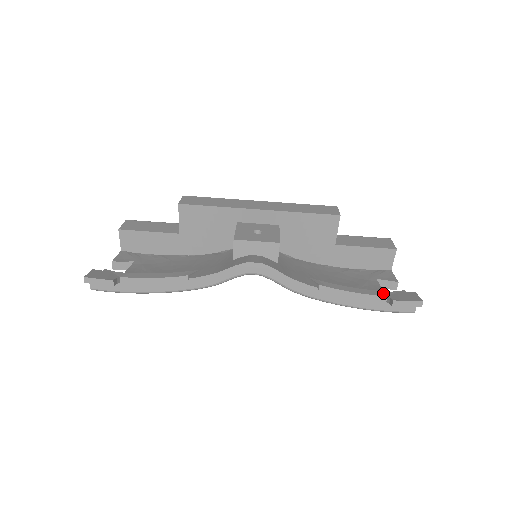
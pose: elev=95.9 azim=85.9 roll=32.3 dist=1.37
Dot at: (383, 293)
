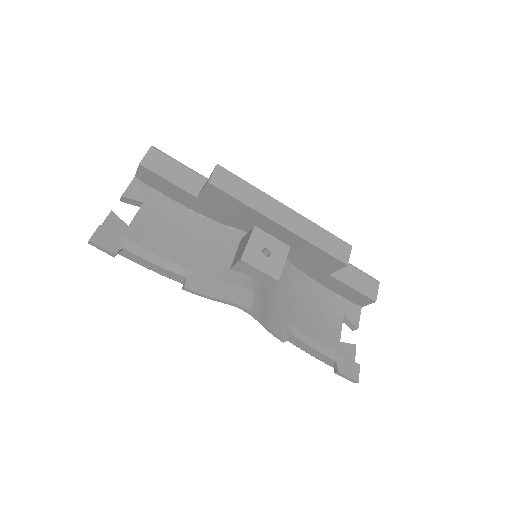
Dot at: (335, 356)
